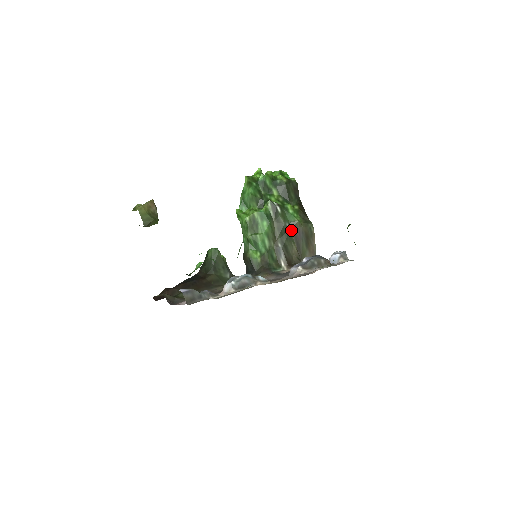
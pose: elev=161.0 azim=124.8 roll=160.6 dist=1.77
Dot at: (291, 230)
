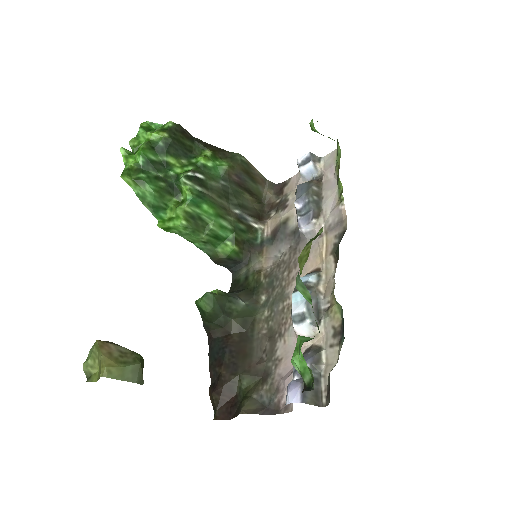
Dot at: (230, 184)
